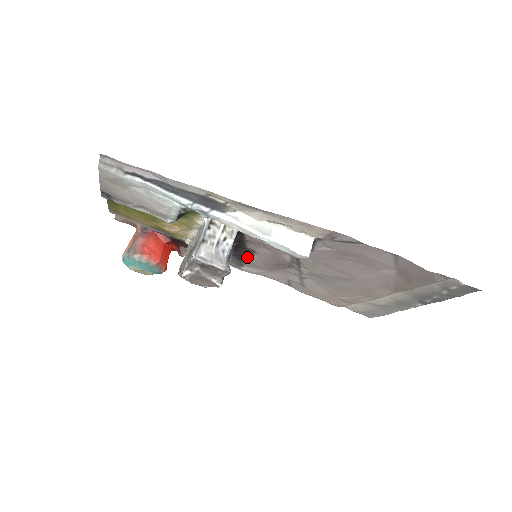
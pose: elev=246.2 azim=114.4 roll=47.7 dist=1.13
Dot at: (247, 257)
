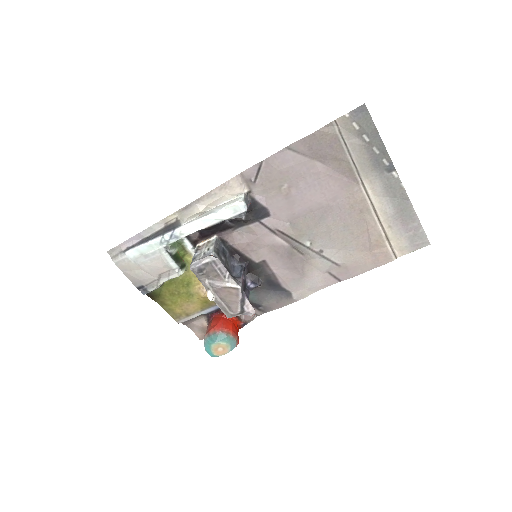
Dot at: (273, 276)
